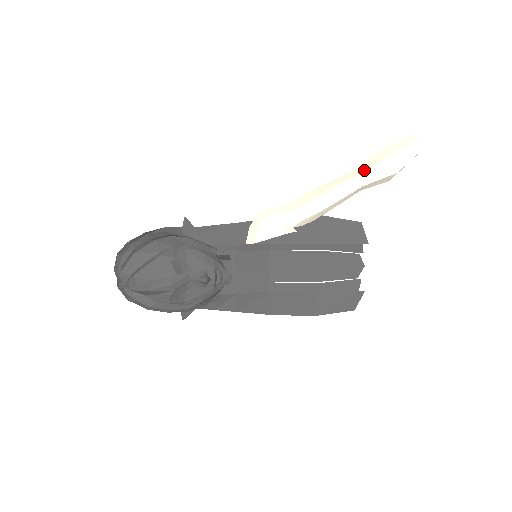
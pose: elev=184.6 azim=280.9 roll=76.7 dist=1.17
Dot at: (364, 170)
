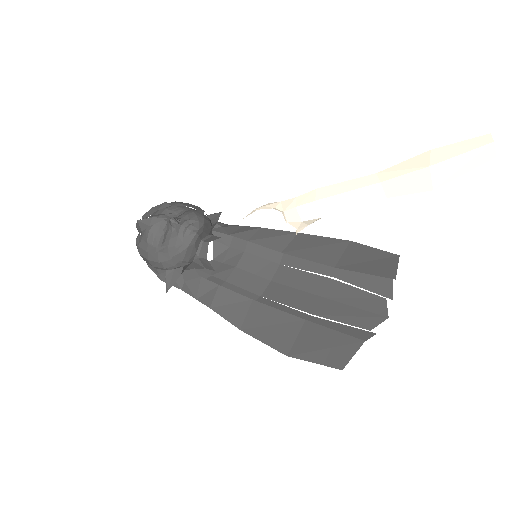
Dot at: (390, 168)
